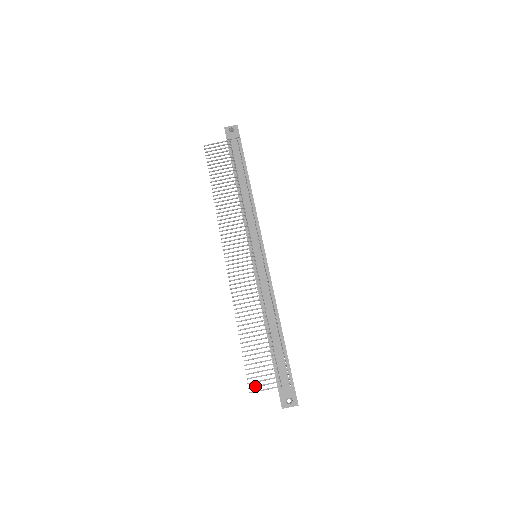
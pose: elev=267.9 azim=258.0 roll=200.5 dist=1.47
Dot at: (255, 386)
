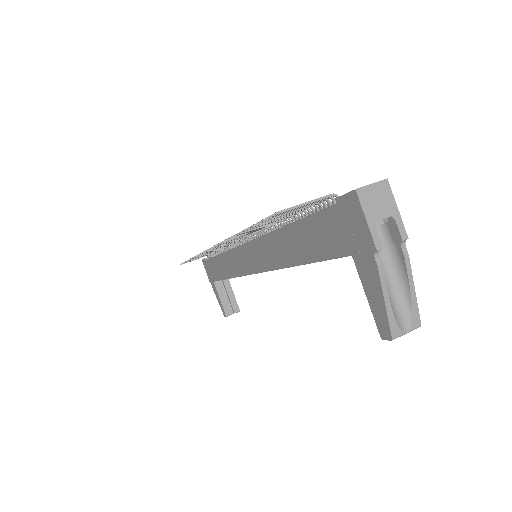
Dot at: (284, 210)
